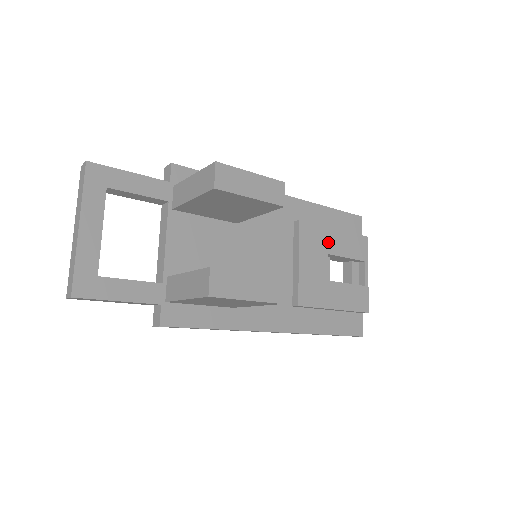
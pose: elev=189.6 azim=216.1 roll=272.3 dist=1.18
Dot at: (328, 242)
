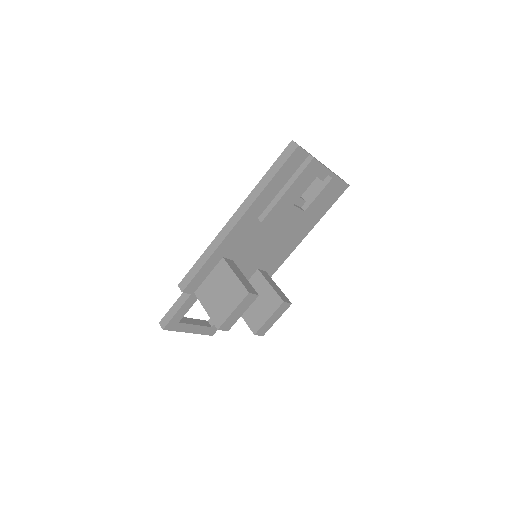
Dot at: (288, 202)
